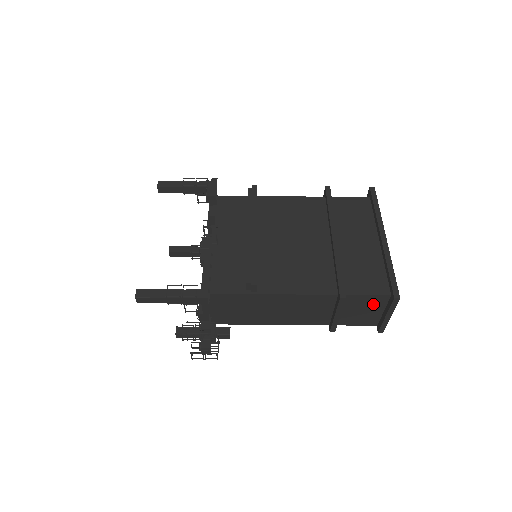
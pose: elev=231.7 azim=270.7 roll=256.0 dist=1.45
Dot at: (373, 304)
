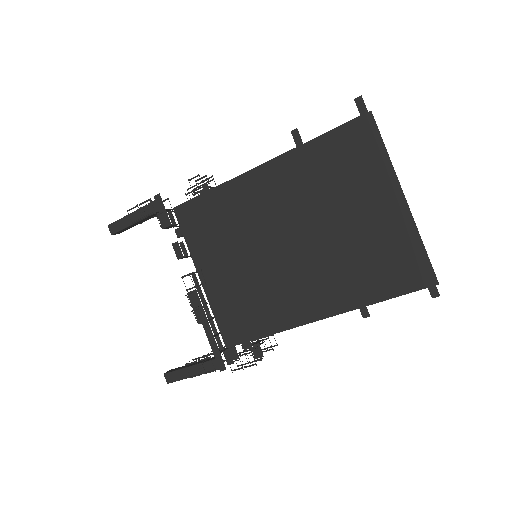
Dot at: occluded
